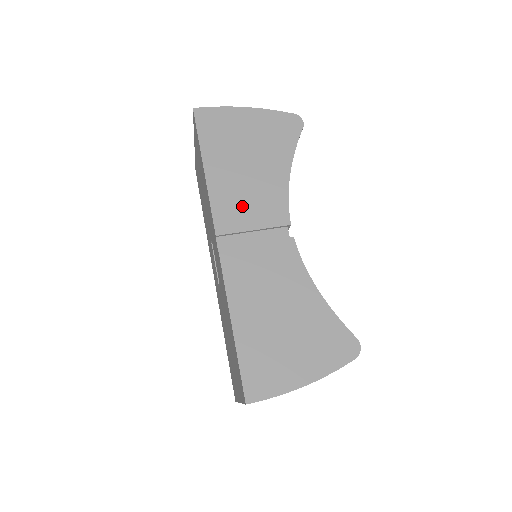
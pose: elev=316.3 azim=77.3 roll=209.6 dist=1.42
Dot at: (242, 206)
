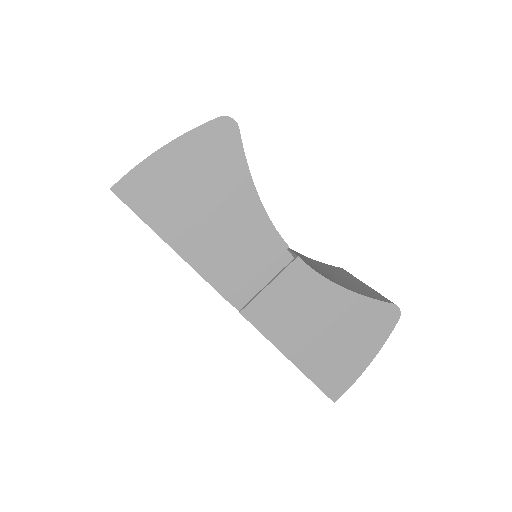
Dot at: (234, 261)
